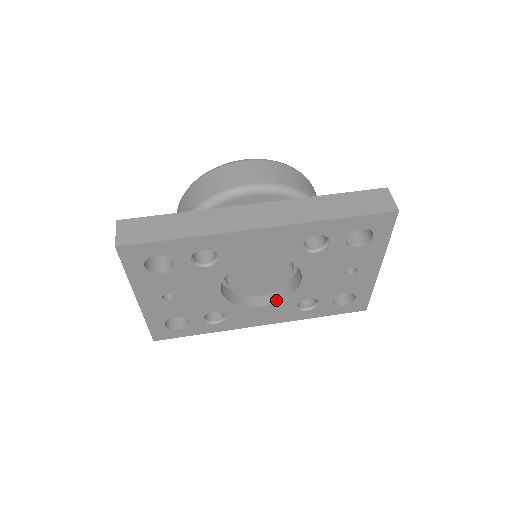
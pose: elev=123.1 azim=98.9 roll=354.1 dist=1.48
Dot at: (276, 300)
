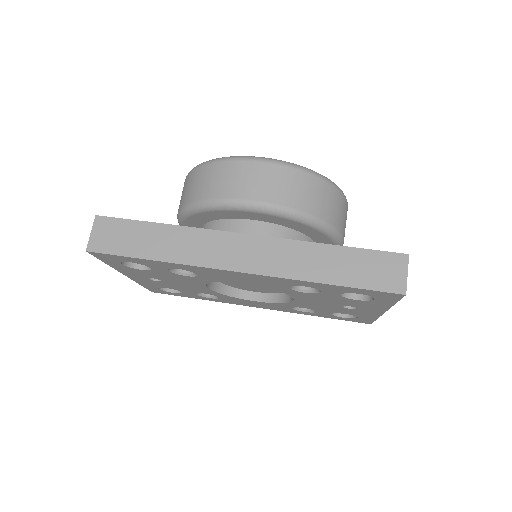
Dot at: (270, 300)
